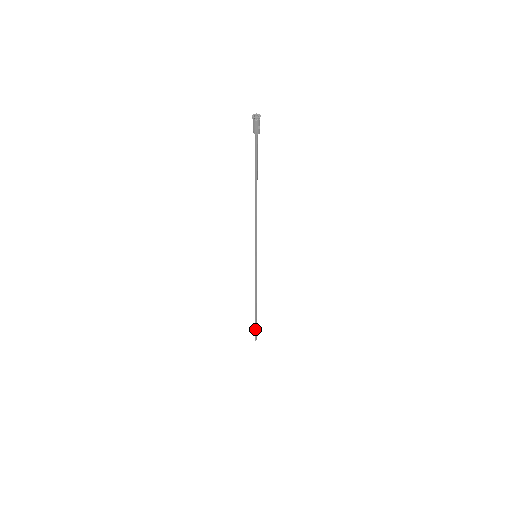
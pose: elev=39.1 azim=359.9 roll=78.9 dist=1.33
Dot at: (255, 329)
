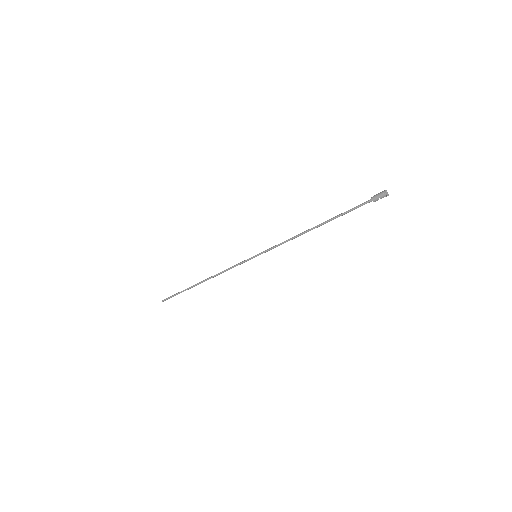
Dot at: (175, 294)
